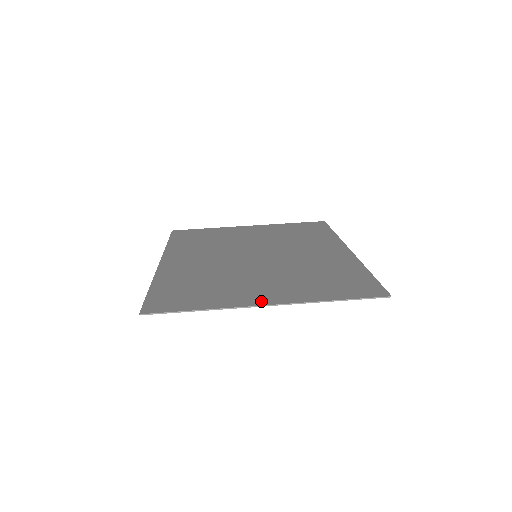
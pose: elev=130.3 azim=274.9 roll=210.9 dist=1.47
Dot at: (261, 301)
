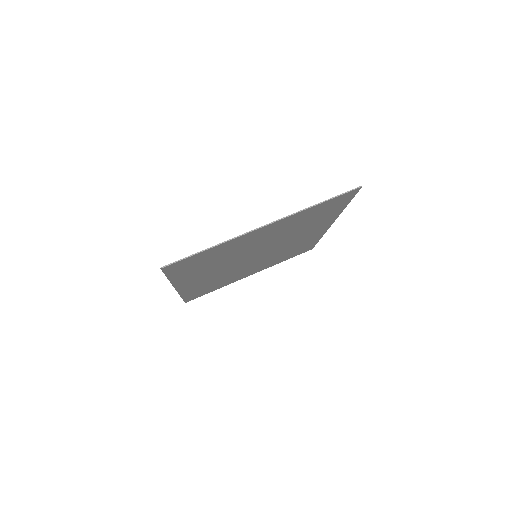
Dot at: (260, 229)
